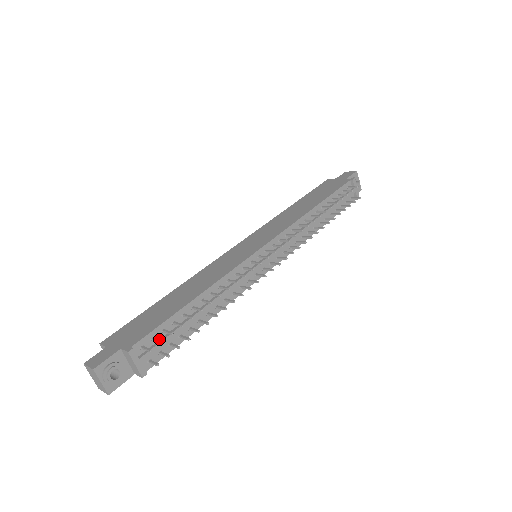
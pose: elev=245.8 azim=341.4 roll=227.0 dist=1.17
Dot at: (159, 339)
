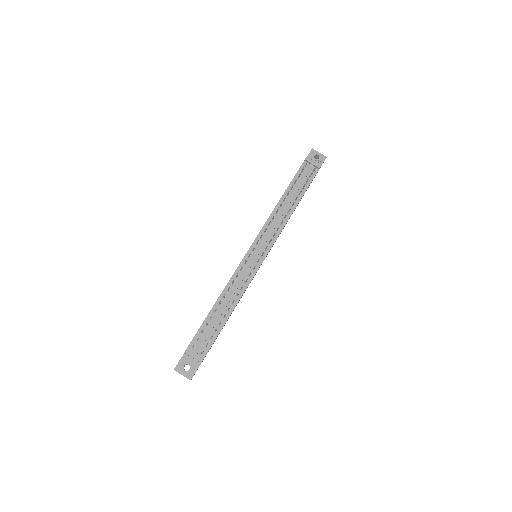
Dot at: (202, 338)
